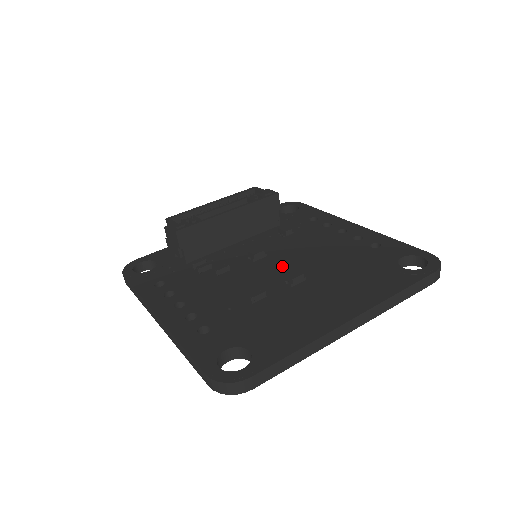
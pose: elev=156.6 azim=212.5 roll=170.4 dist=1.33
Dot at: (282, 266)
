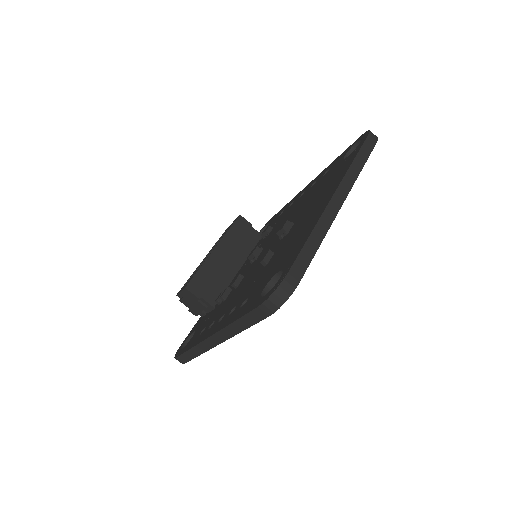
Dot at: (275, 239)
